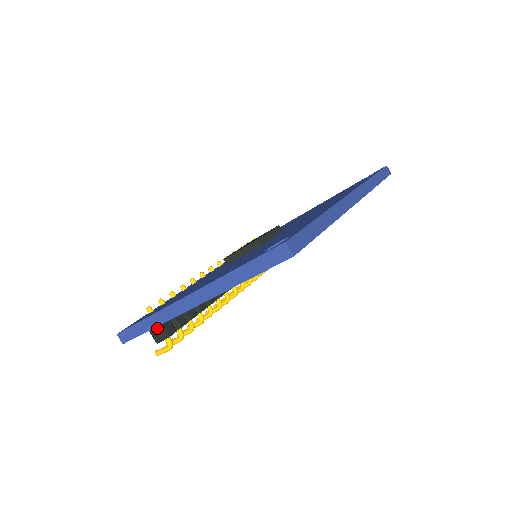
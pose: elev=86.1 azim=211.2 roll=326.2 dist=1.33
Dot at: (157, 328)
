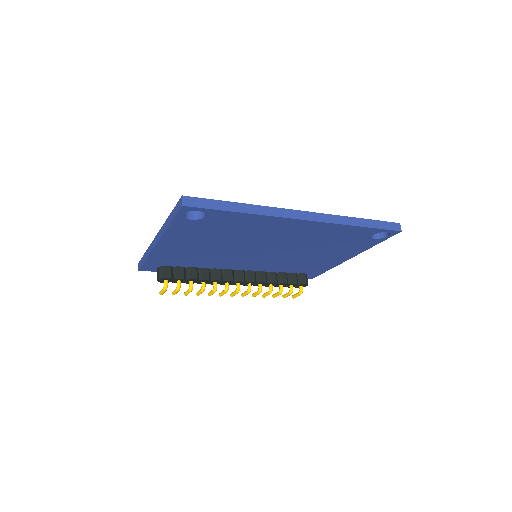
Dot at: (160, 269)
